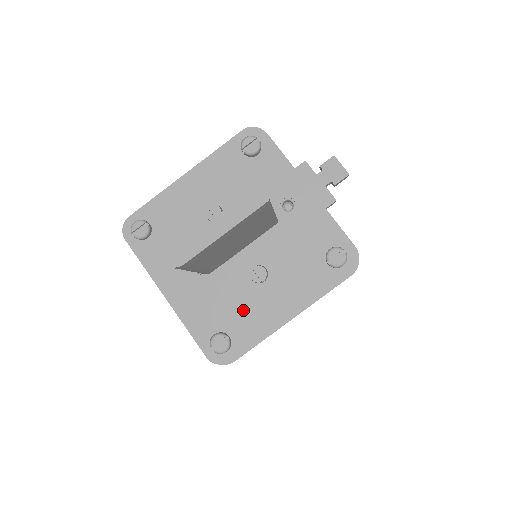
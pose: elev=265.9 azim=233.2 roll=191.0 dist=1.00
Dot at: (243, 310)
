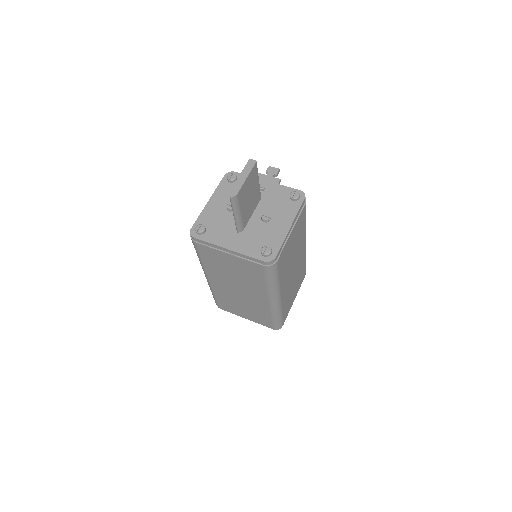
Dot at: (268, 235)
